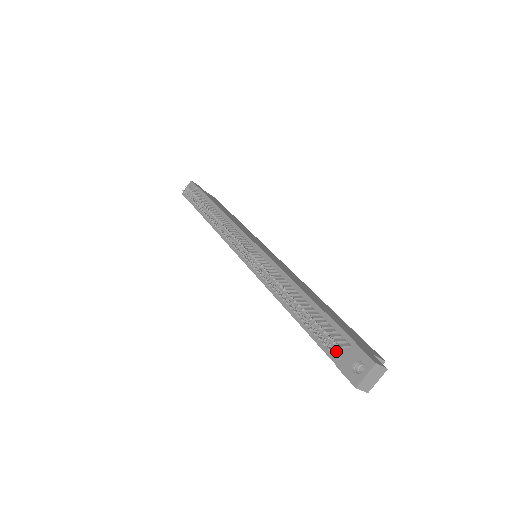
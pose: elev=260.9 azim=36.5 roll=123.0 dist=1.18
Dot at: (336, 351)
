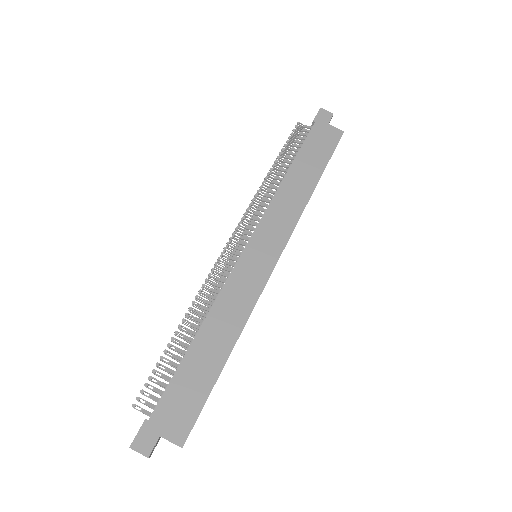
Dot at: (141, 411)
